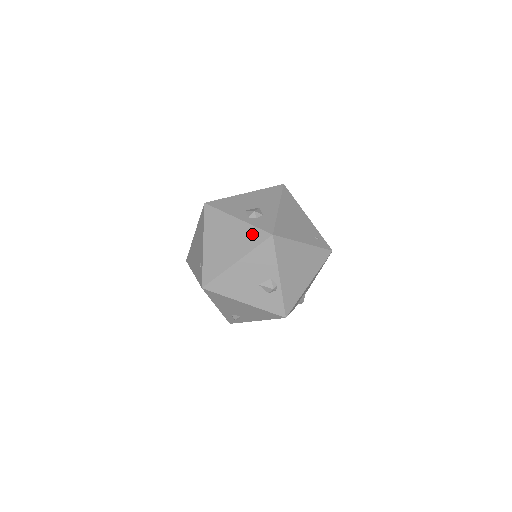
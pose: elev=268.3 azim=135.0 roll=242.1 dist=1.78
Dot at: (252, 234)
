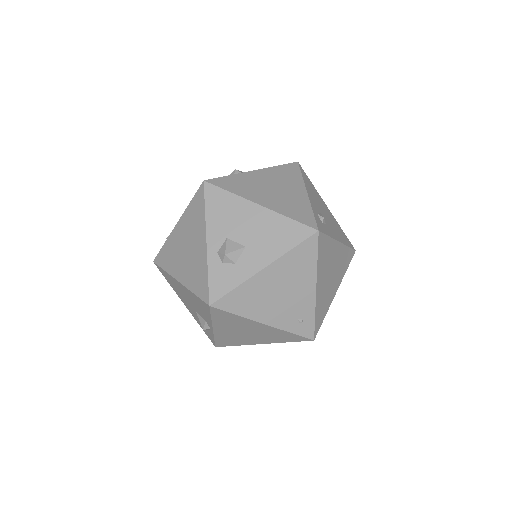
Dot at: (201, 278)
